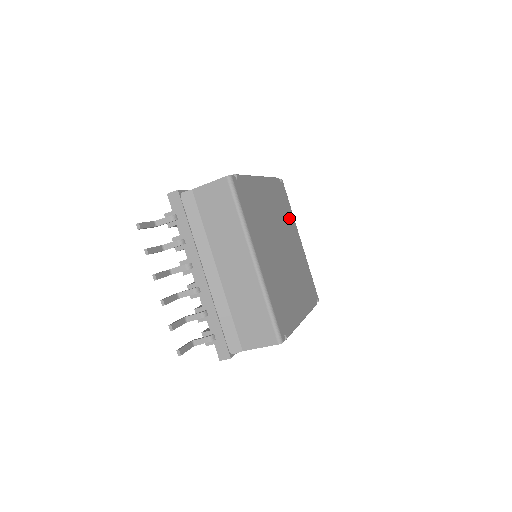
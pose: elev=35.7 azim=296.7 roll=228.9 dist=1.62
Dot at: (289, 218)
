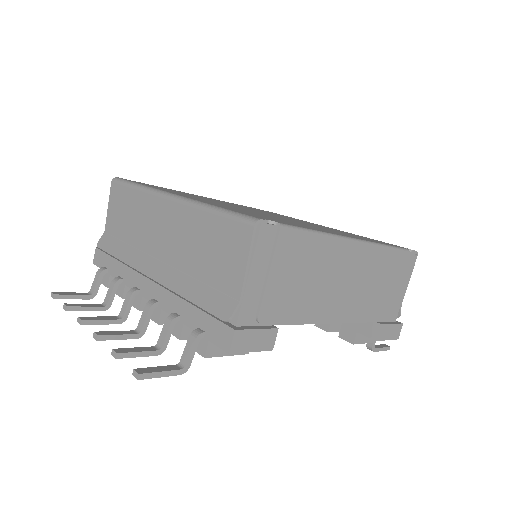
Dot at: occluded
